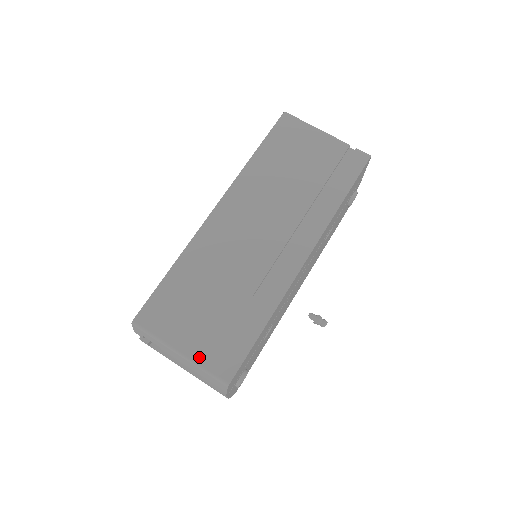
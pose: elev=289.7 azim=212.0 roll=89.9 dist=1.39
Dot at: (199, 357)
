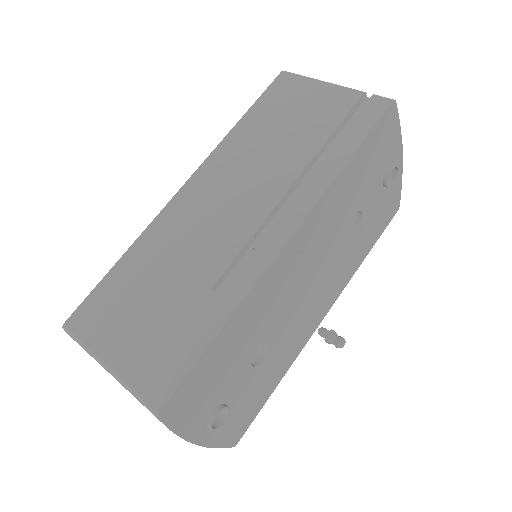
Dot at: (128, 372)
